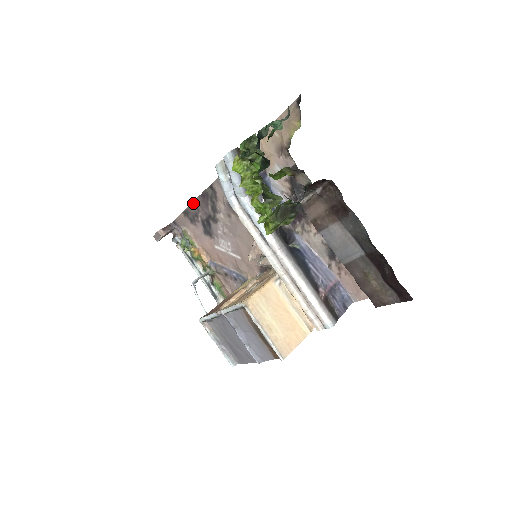
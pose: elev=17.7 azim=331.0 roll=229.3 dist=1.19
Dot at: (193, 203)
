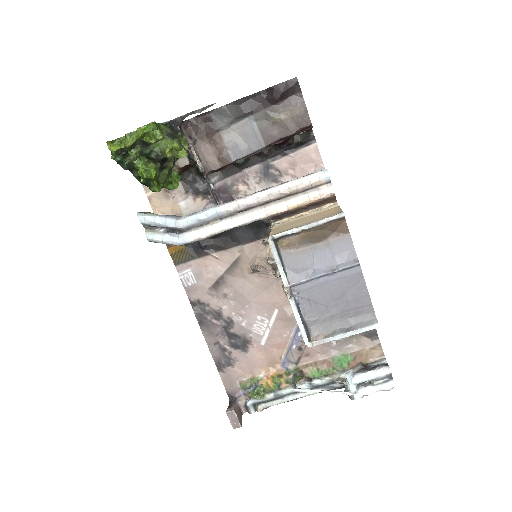
Dot at: (208, 345)
